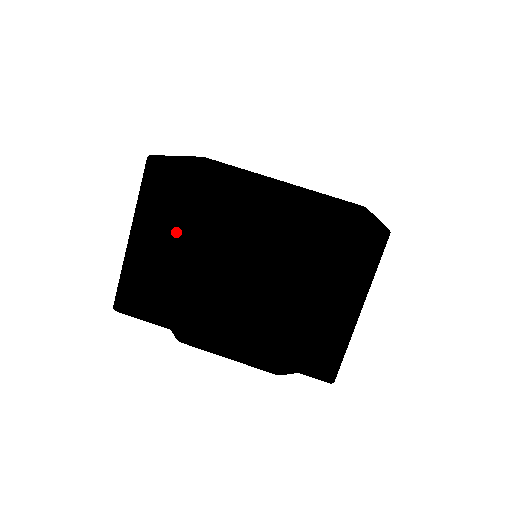
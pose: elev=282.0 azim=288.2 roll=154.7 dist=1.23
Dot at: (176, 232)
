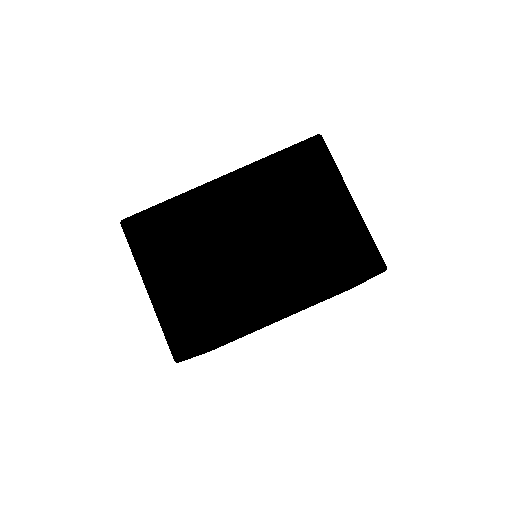
Dot at: (179, 258)
